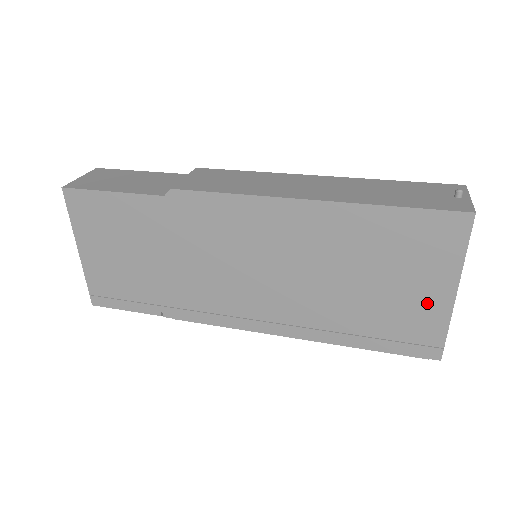
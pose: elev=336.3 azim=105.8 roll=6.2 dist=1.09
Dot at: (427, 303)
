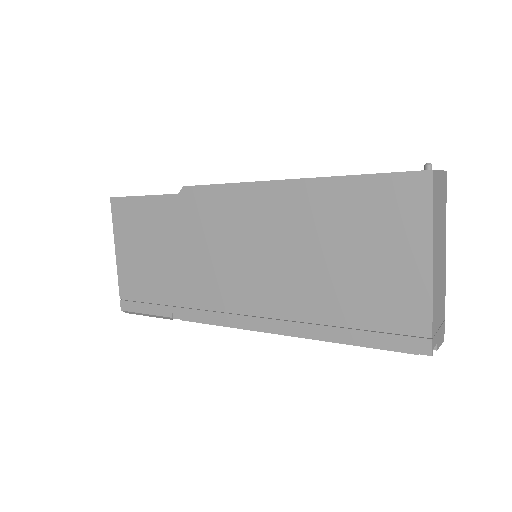
Dot at: (405, 280)
